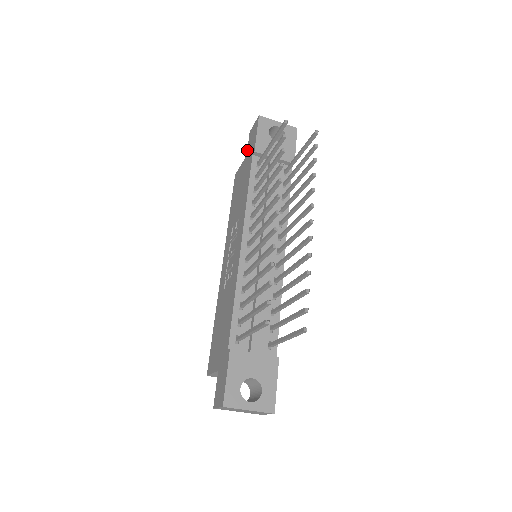
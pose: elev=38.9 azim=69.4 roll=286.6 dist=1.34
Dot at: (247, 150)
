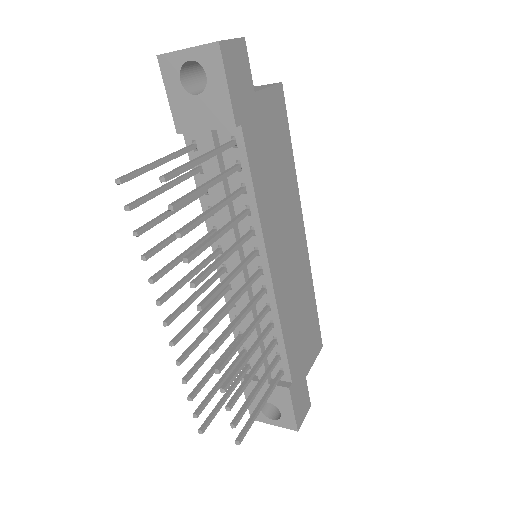
Dot at: occluded
